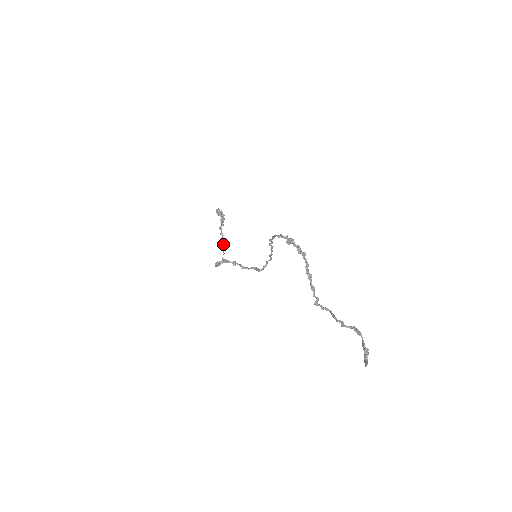
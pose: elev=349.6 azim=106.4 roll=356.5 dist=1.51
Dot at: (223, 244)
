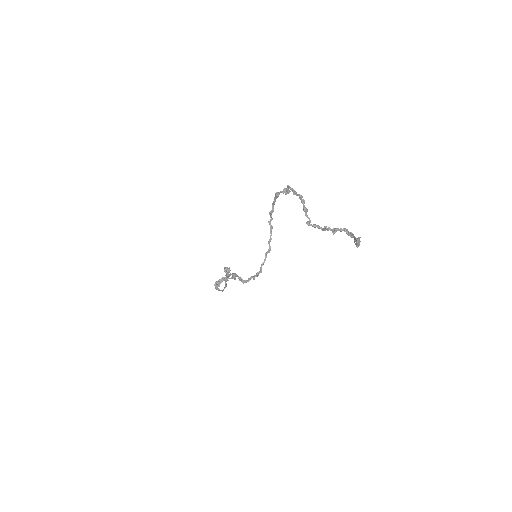
Dot at: (226, 283)
